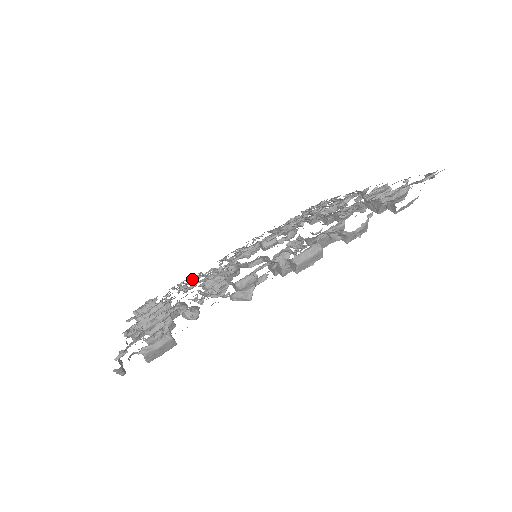
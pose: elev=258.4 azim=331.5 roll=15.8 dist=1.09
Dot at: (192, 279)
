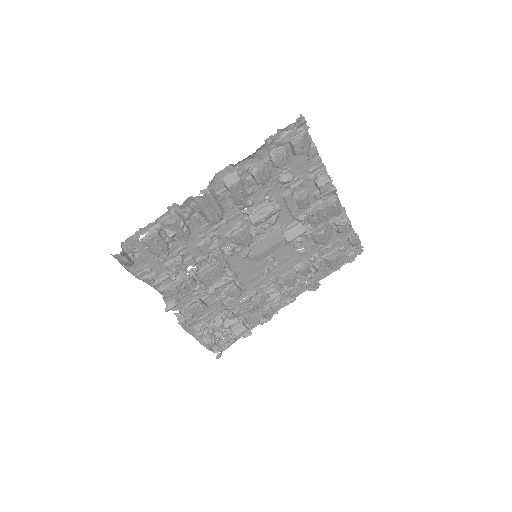
Dot at: (177, 268)
